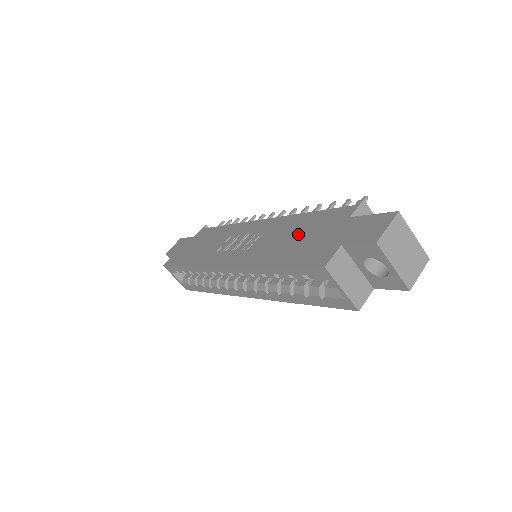
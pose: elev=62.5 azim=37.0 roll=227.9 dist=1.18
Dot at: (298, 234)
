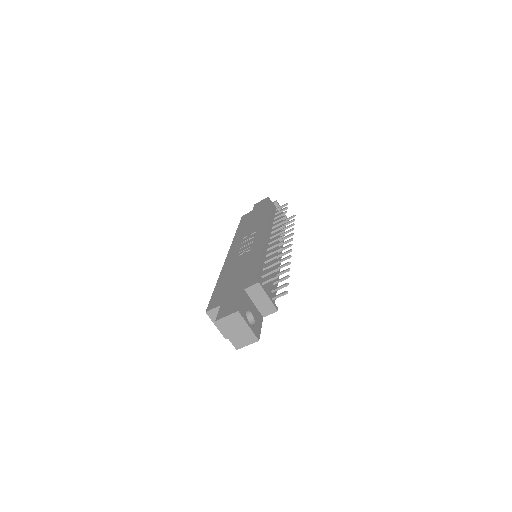
Dot at: (239, 273)
